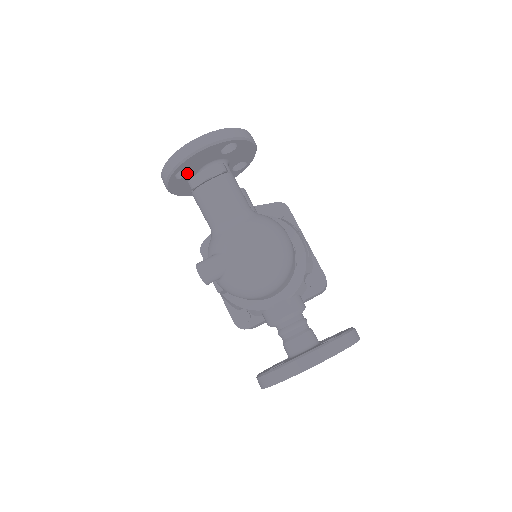
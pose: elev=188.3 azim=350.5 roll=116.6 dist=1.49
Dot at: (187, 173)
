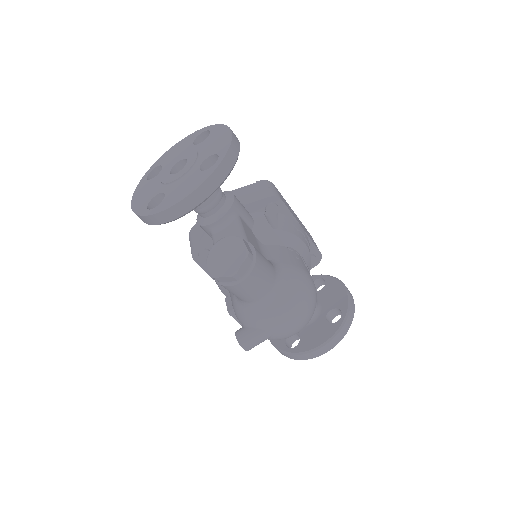
Dot at: occluded
